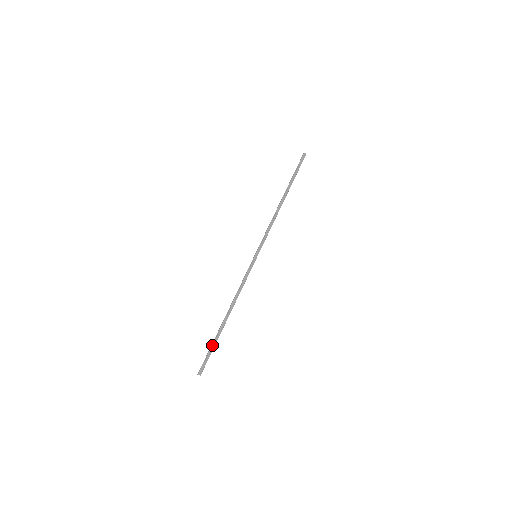
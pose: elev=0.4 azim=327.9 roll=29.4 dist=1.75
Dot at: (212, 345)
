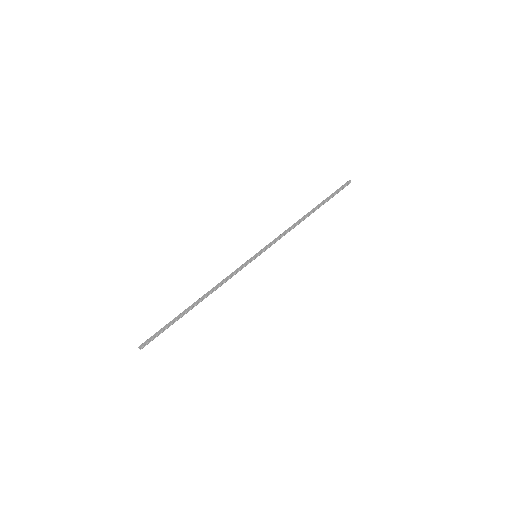
Dot at: (168, 323)
